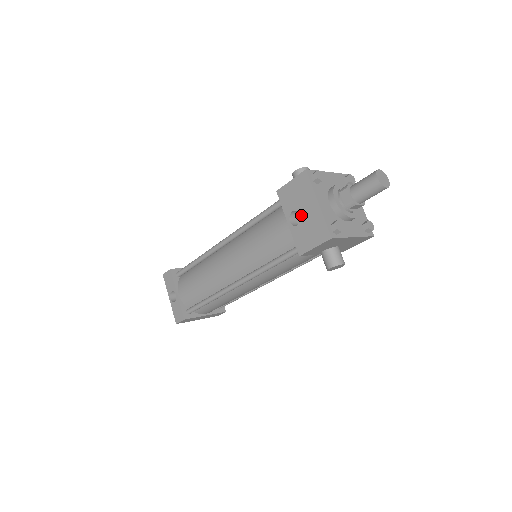
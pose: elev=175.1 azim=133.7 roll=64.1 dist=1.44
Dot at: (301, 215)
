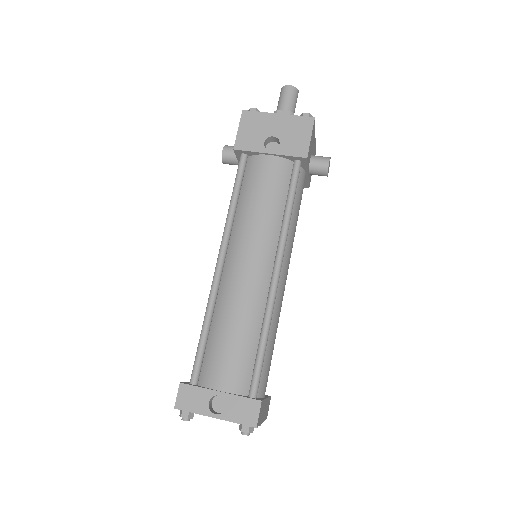
Dot at: (274, 135)
